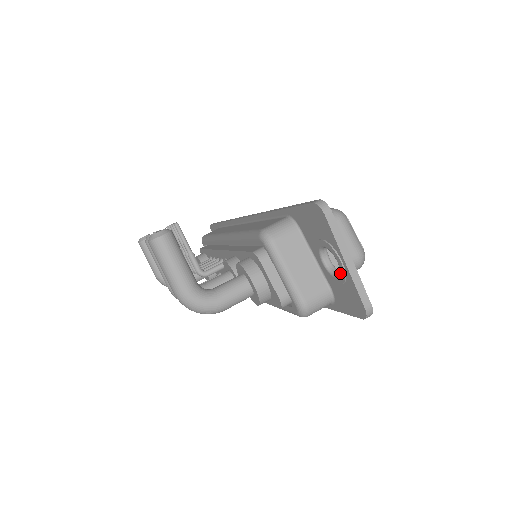
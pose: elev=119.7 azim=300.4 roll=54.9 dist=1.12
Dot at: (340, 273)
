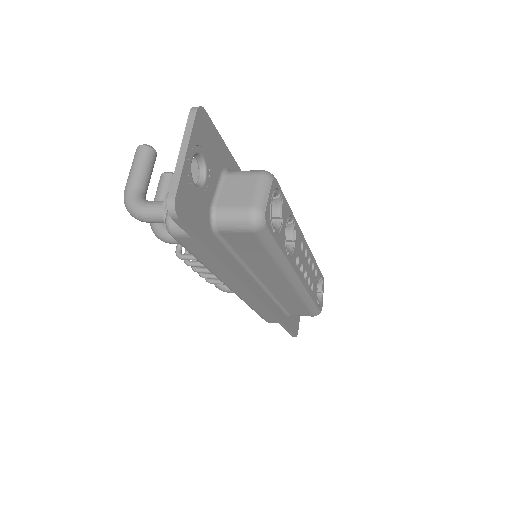
Dot at: occluded
